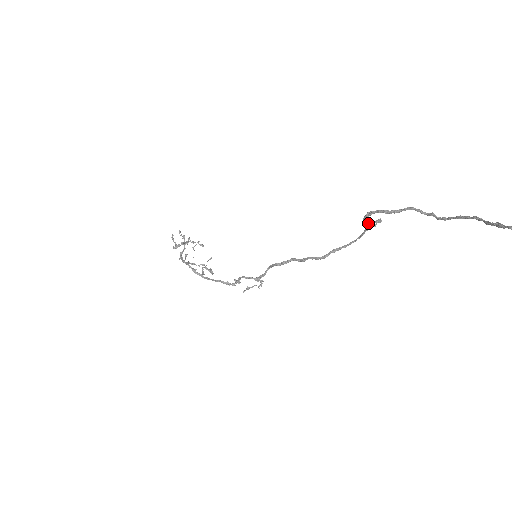
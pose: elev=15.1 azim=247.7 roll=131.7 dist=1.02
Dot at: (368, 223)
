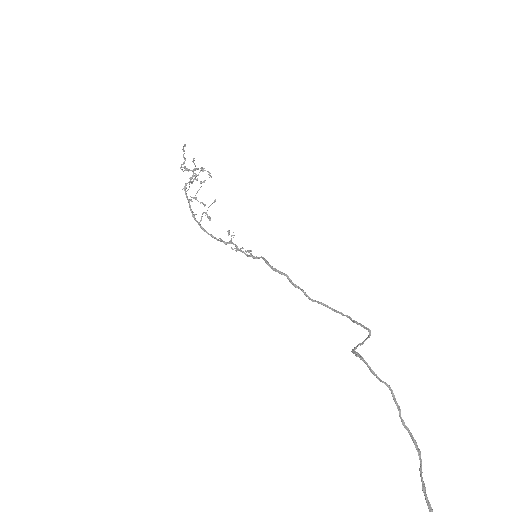
Dot at: occluded
